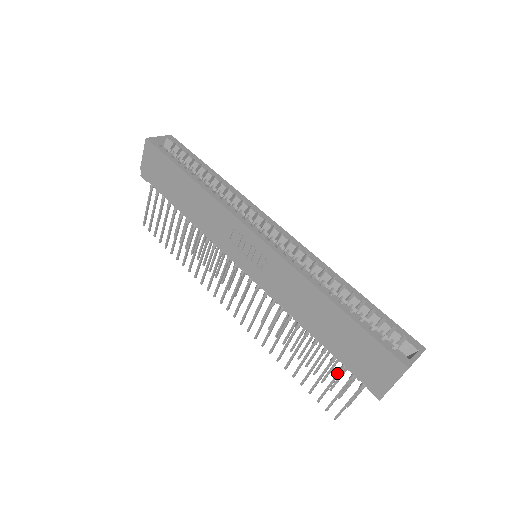
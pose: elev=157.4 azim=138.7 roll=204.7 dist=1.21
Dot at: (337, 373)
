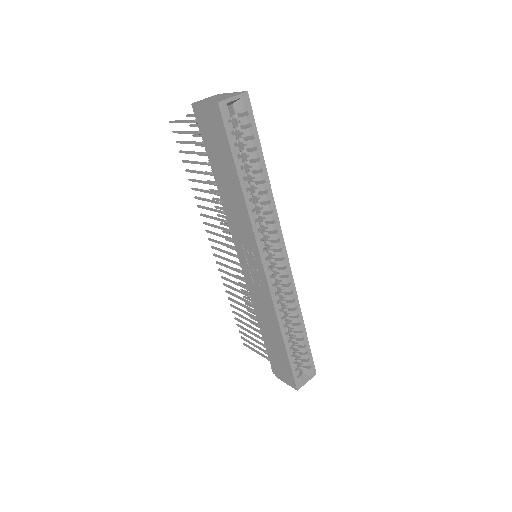
Dot at: (260, 343)
